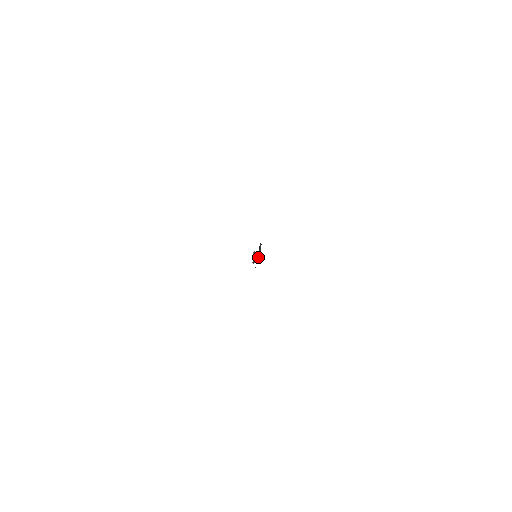
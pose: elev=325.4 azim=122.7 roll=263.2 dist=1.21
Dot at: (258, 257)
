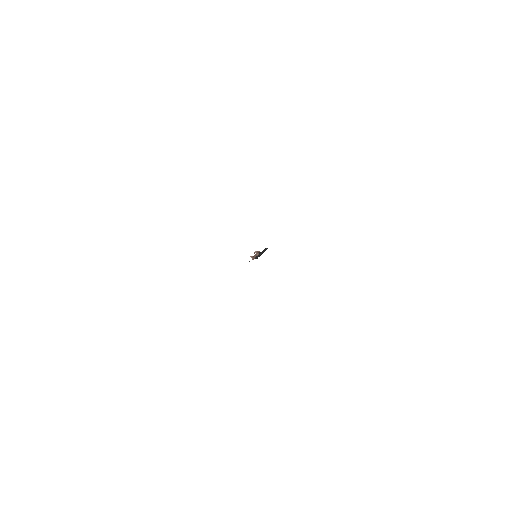
Dot at: (257, 256)
